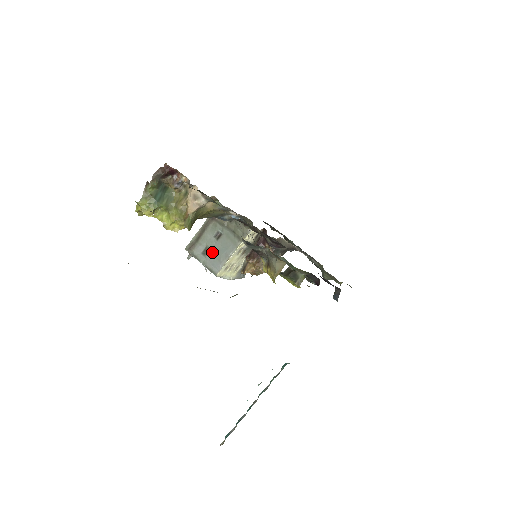
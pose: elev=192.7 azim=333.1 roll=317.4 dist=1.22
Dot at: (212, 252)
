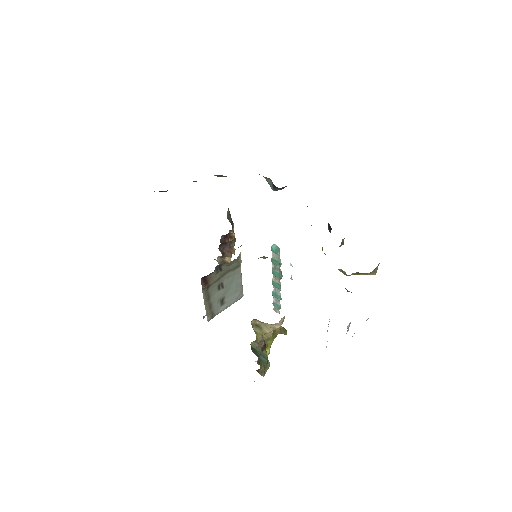
Dot at: (227, 296)
